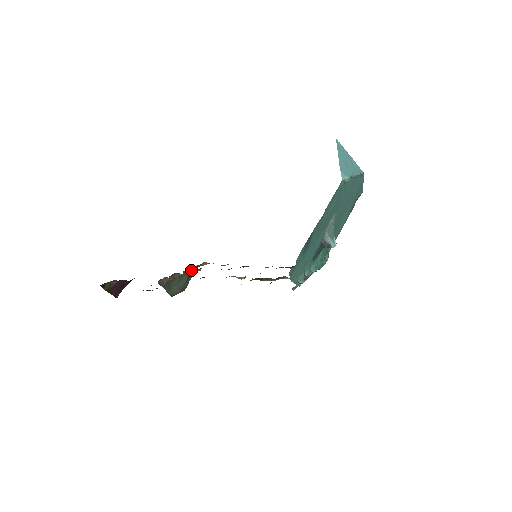
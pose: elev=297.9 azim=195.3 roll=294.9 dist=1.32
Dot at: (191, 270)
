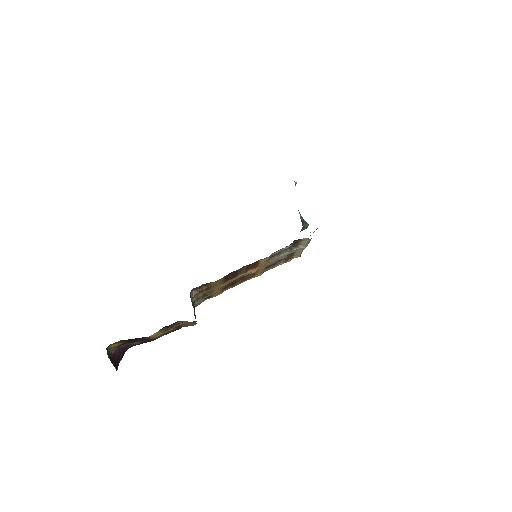
Dot at: (195, 304)
